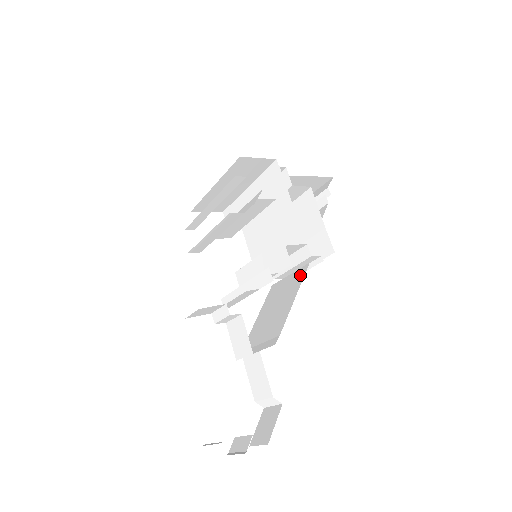
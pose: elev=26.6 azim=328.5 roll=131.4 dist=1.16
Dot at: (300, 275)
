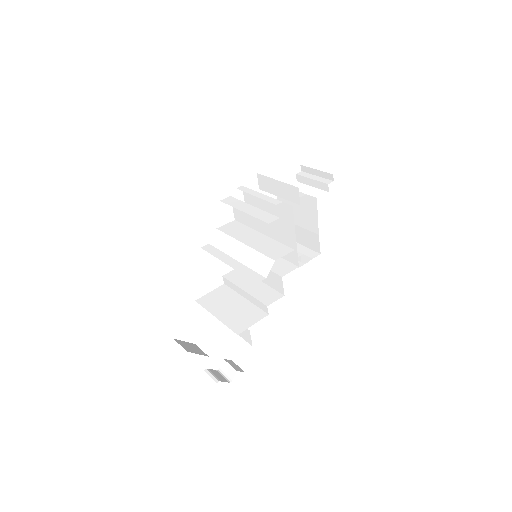
Dot at: (288, 275)
